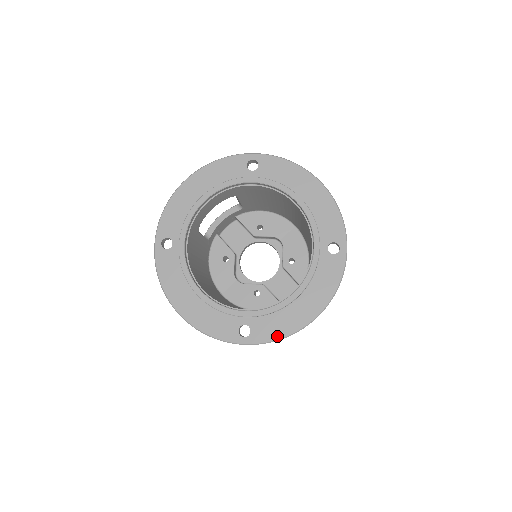
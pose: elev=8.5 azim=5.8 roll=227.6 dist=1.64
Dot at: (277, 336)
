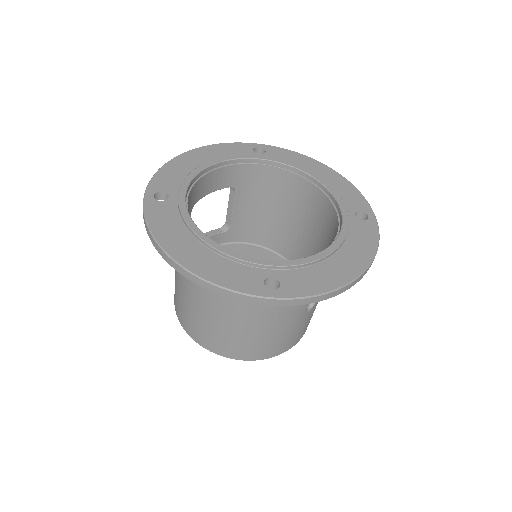
Dot at: (317, 290)
